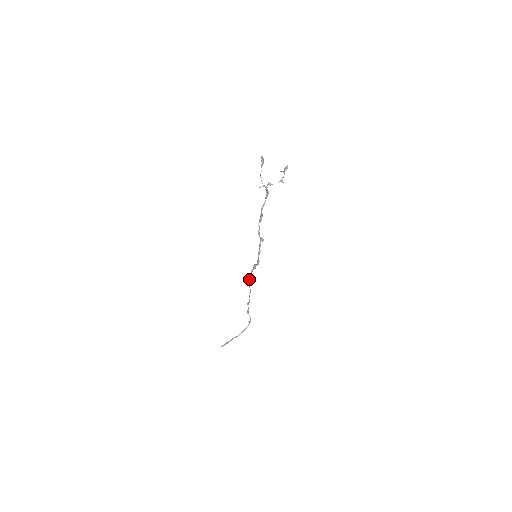
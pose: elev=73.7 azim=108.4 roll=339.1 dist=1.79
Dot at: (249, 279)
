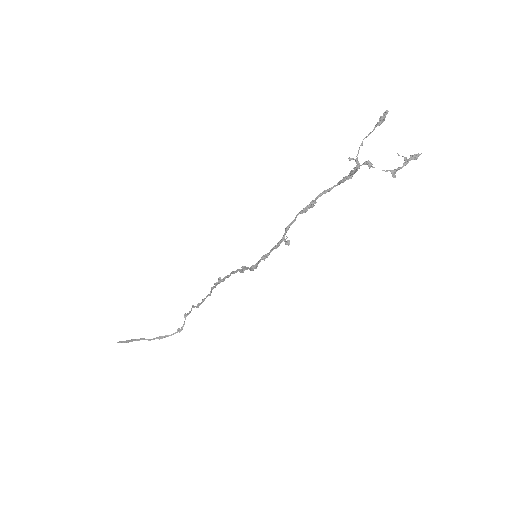
Dot at: (220, 279)
